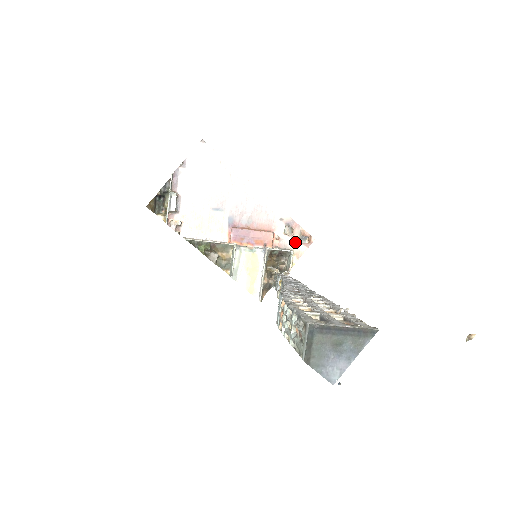
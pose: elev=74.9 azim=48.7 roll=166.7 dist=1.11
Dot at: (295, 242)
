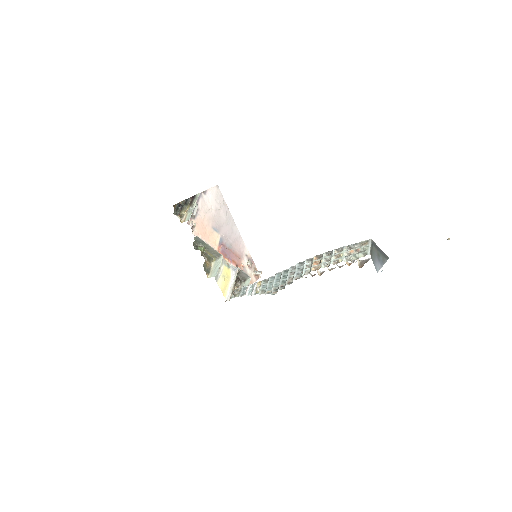
Dot at: (251, 273)
